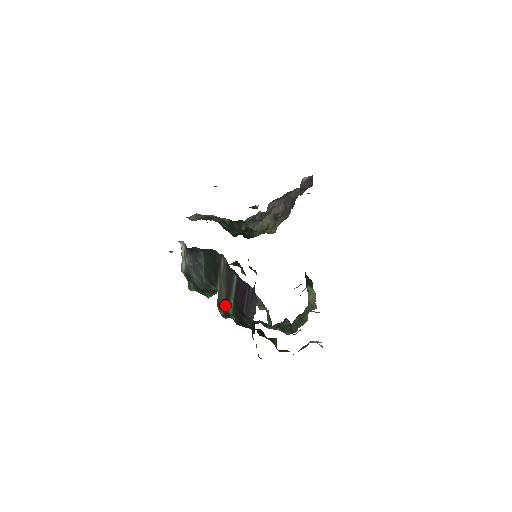
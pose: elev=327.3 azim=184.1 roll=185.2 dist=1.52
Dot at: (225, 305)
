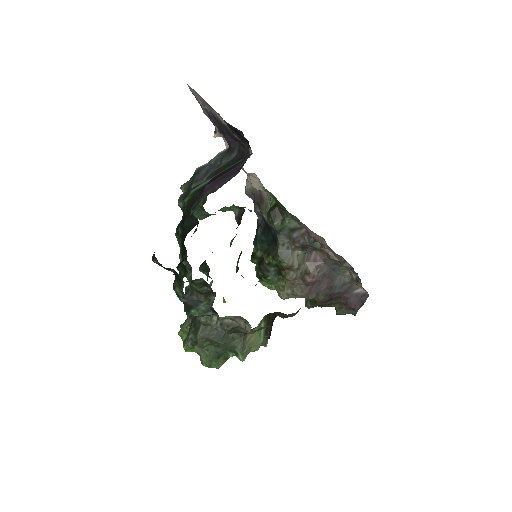
Dot at: (197, 185)
